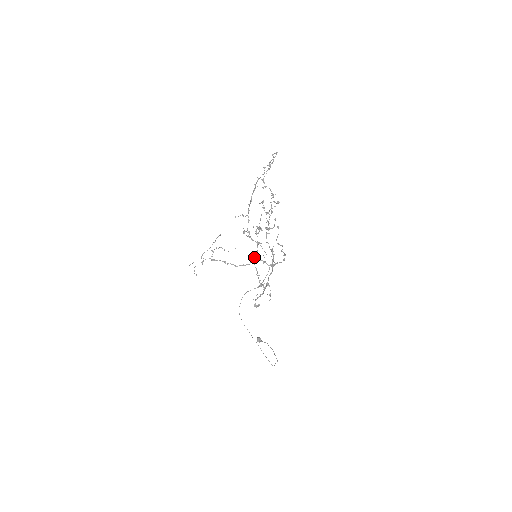
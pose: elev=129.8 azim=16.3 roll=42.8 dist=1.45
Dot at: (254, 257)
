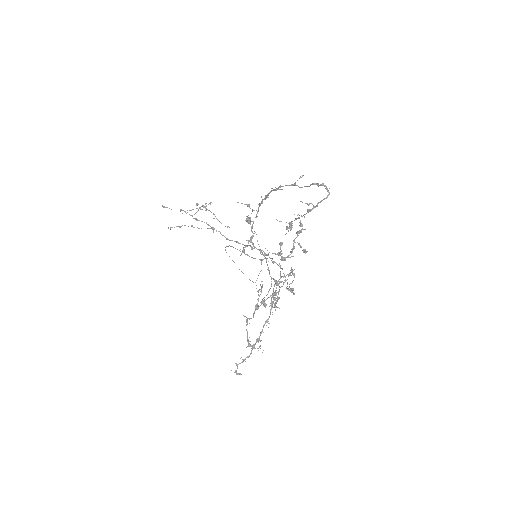
Dot at: (247, 319)
